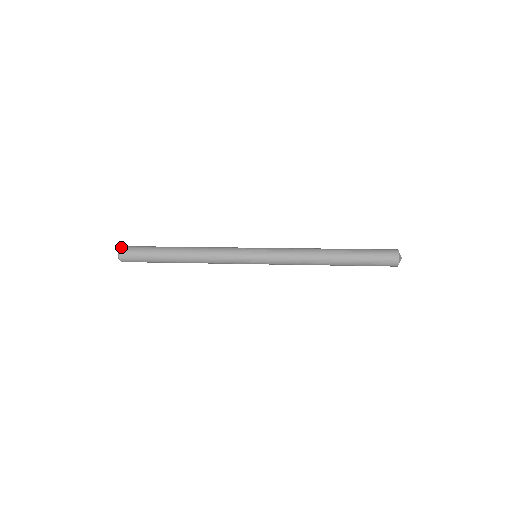
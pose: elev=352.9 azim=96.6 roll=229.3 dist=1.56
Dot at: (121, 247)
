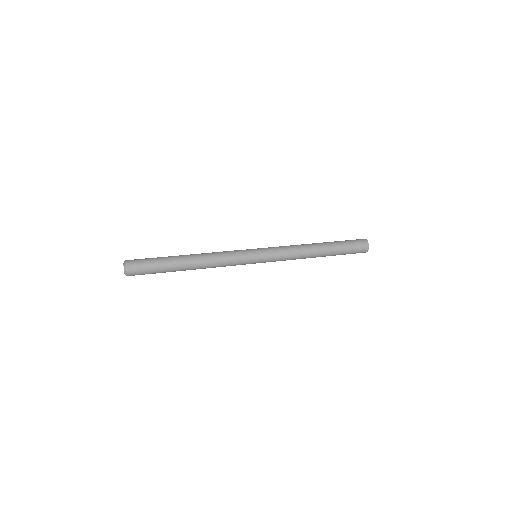
Dot at: (126, 260)
